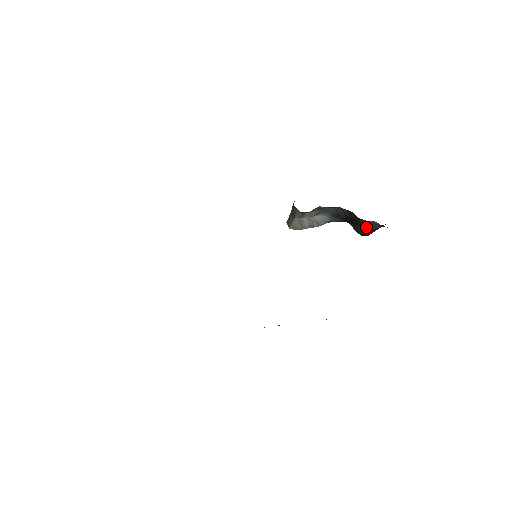
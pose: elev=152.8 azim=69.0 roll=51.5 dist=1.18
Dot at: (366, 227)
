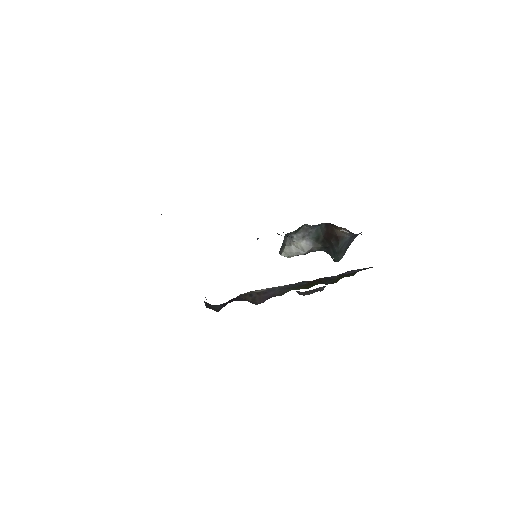
Dot at: (339, 239)
